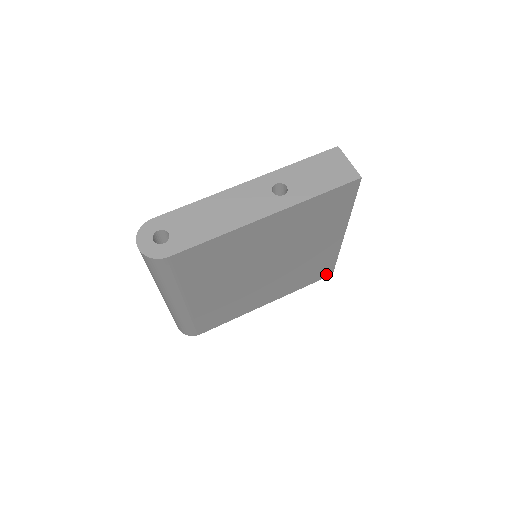
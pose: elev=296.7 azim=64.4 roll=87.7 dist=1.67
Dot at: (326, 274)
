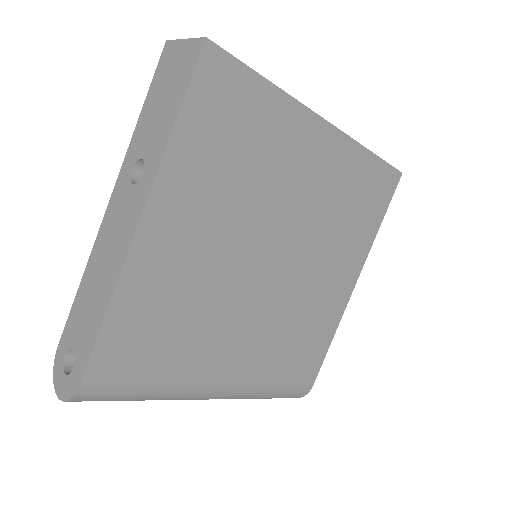
Dot at: (391, 182)
